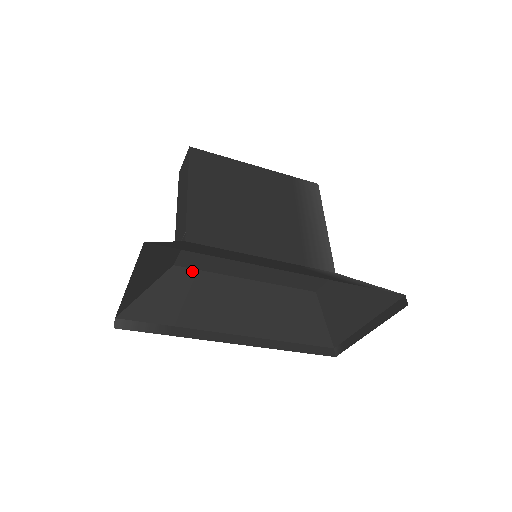
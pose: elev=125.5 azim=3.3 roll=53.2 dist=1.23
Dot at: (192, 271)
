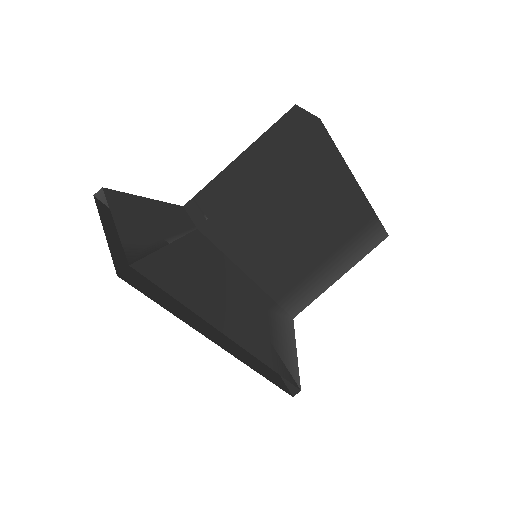
Dot at: occluded
